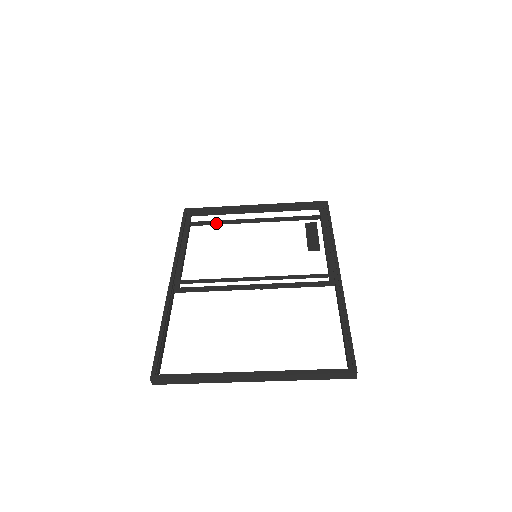
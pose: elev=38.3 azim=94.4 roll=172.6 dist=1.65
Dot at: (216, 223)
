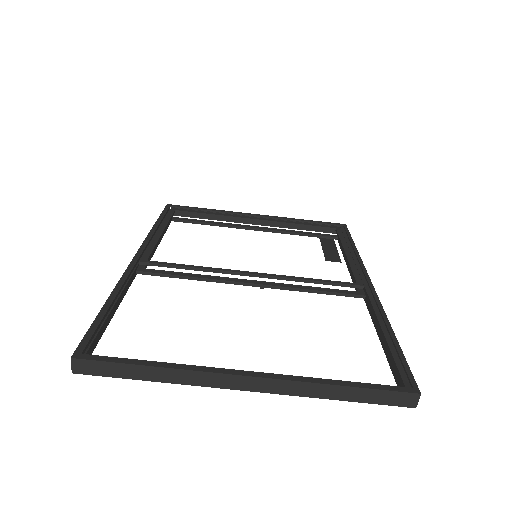
Dot at: (205, 222)
